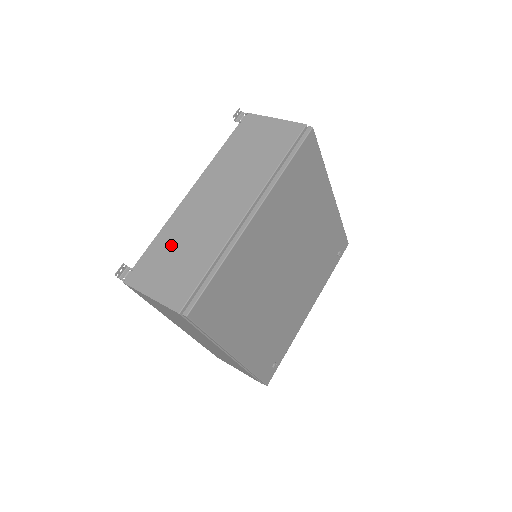
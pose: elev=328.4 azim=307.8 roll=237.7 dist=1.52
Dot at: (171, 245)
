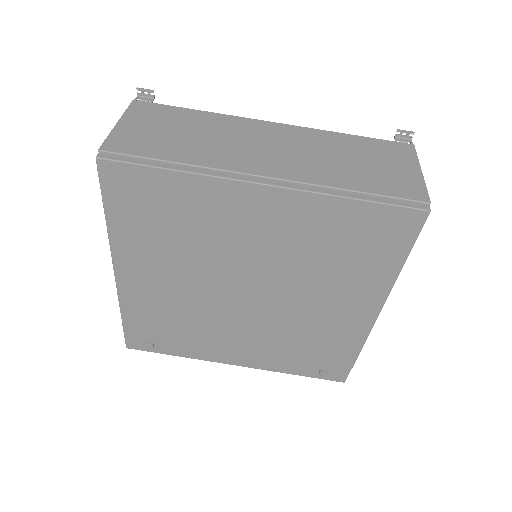
Dot at: (193, 124)
